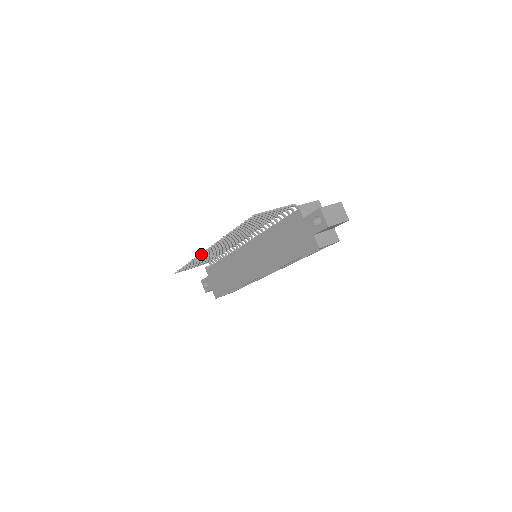
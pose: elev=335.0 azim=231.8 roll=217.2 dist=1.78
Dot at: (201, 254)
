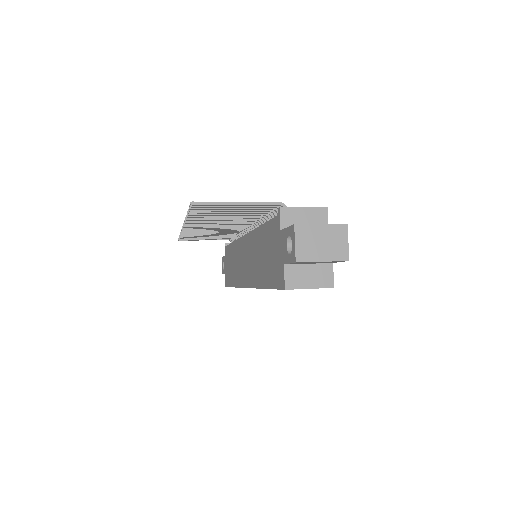
Dot at: (183, 230)
